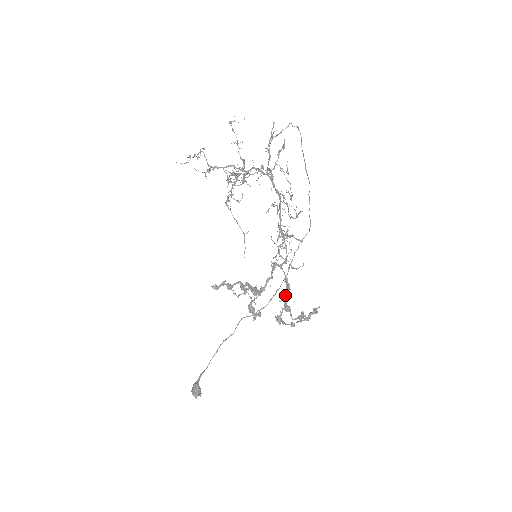
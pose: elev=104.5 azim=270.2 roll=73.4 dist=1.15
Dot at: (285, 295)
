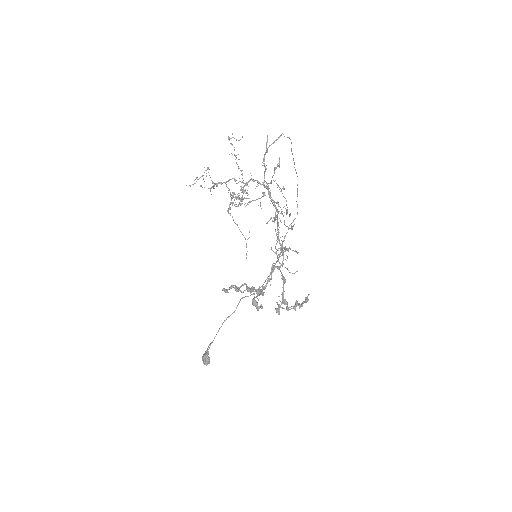
Dot at: (283, 291)
